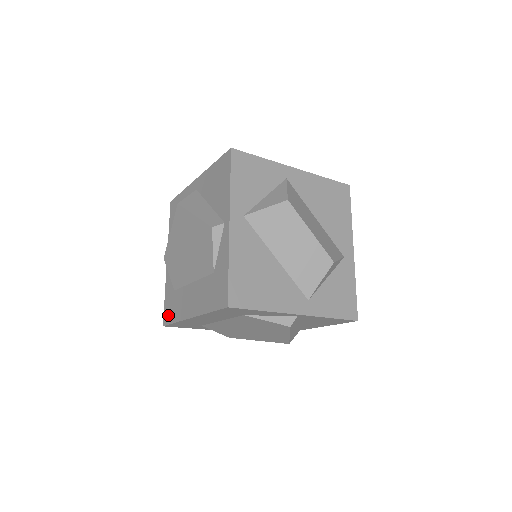
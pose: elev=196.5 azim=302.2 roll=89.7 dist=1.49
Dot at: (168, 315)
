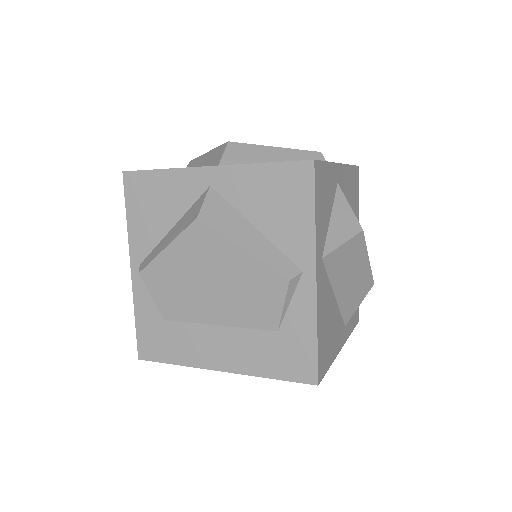
Dot at: (152, 349)
